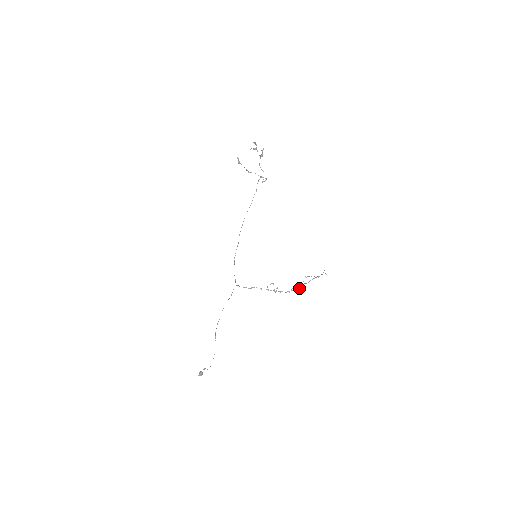
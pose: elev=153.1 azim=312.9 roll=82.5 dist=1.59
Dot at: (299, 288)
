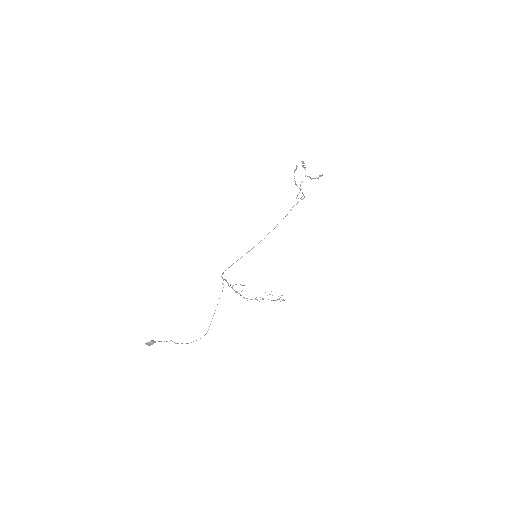
Dot at: occluded
